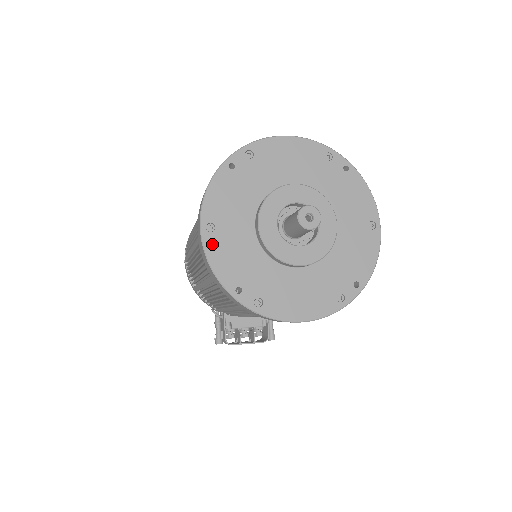
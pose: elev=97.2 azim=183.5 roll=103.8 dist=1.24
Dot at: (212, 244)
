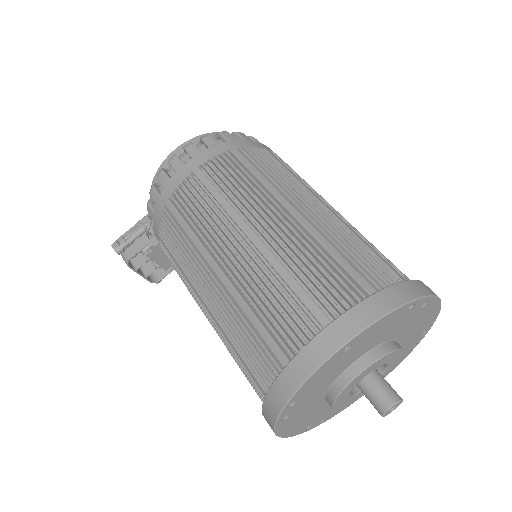
Dot at: (331, 362)
